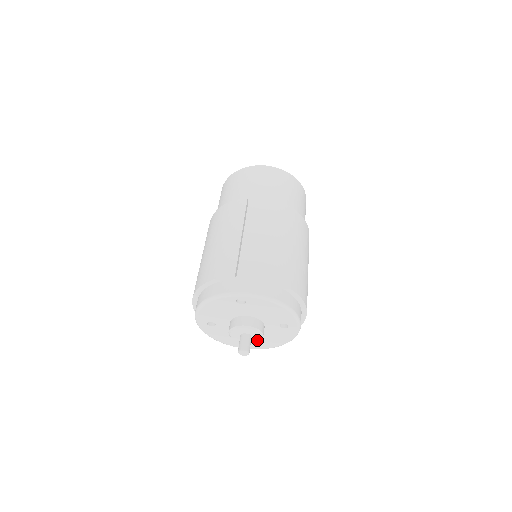
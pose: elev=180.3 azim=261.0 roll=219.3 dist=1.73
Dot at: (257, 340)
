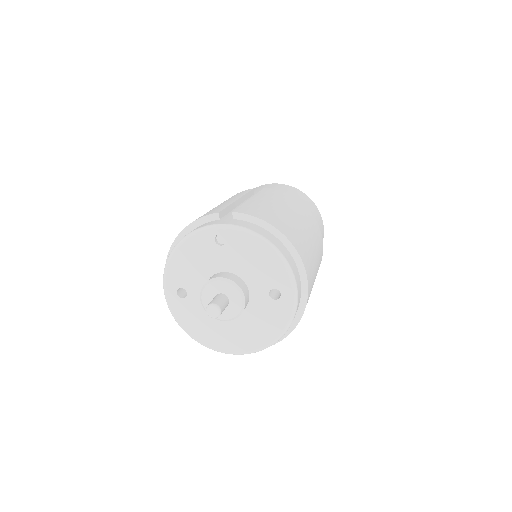
Dot at: (236, 310)
